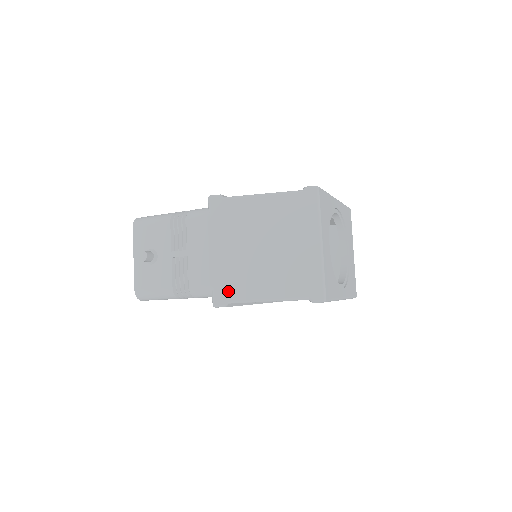
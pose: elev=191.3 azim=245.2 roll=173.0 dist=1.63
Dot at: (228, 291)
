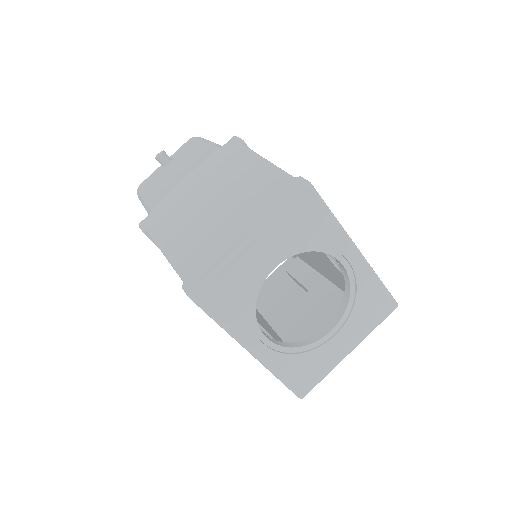
Dot at: (157, 220)
